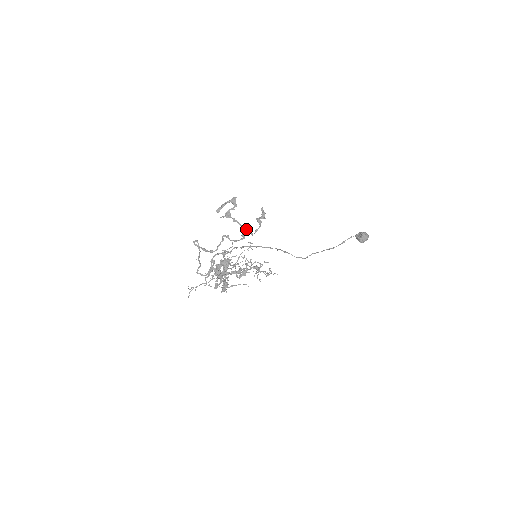
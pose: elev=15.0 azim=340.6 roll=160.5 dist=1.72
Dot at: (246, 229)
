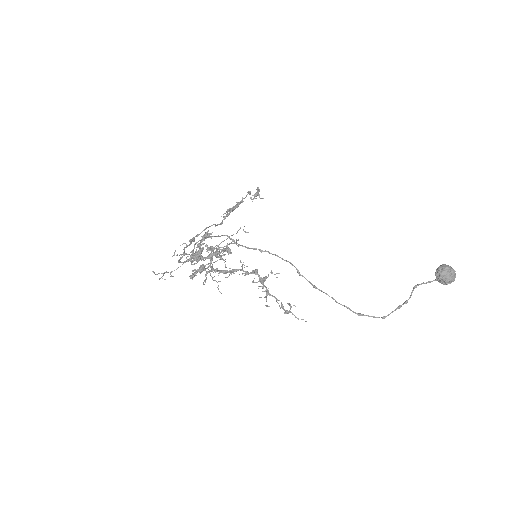
Dot at: (236, 206)
